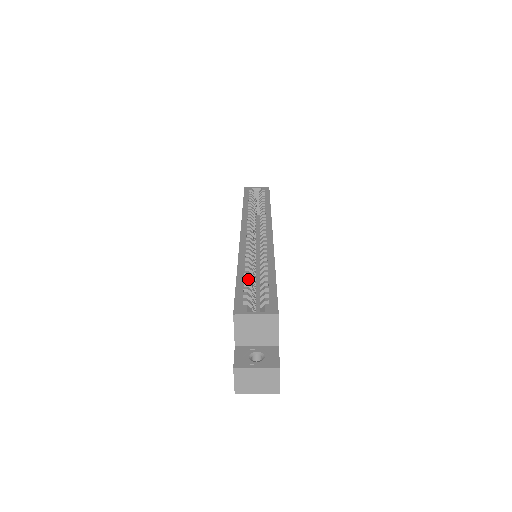
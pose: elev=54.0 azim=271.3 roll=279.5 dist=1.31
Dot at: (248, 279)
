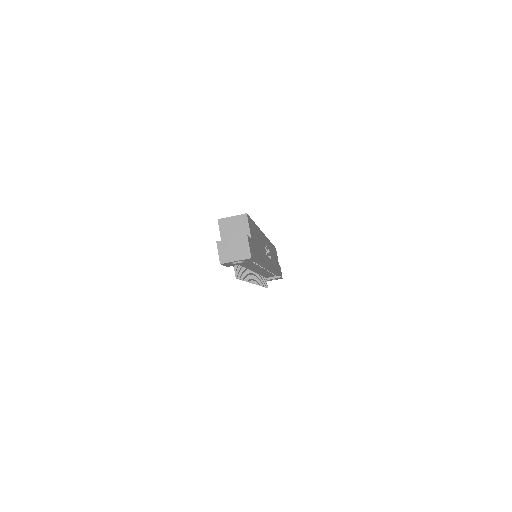
Dot at: occluded
